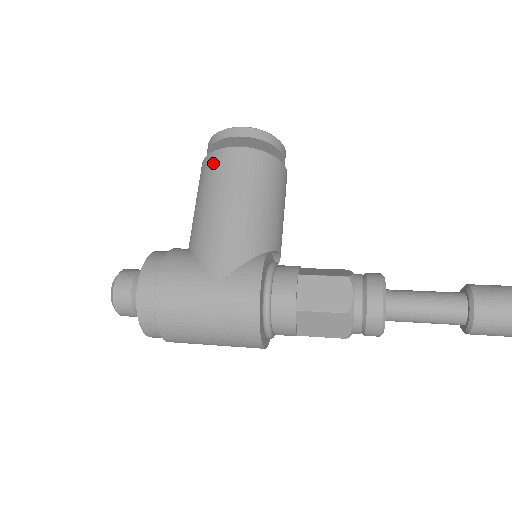
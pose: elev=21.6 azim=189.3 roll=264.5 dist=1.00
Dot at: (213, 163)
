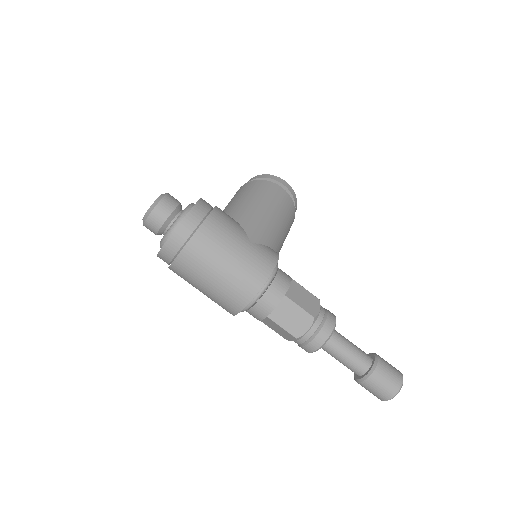
Dot at: (264, 185)
